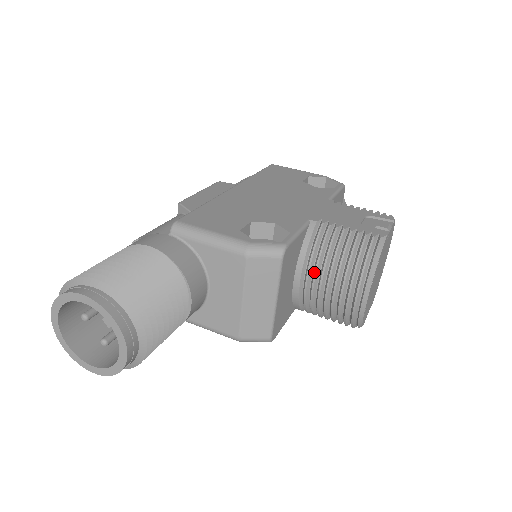
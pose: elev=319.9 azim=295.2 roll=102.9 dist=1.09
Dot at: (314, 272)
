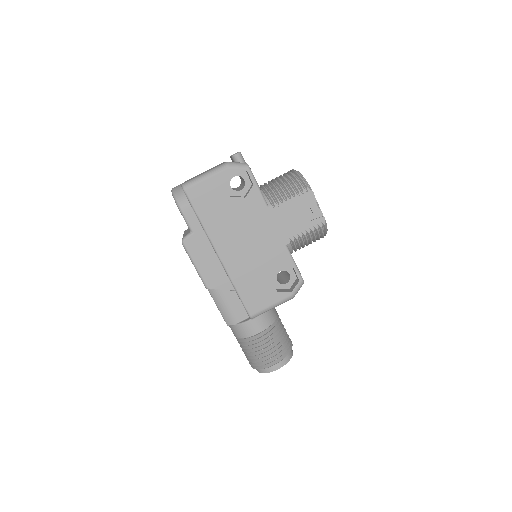
Dot at: occluded
